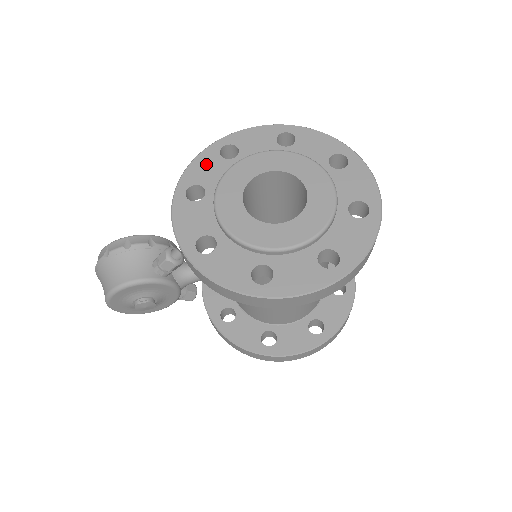
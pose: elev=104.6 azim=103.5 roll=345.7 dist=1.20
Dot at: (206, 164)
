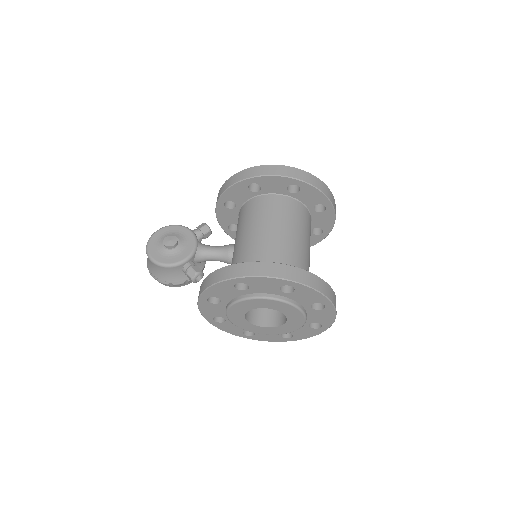
Dot at: occluded
